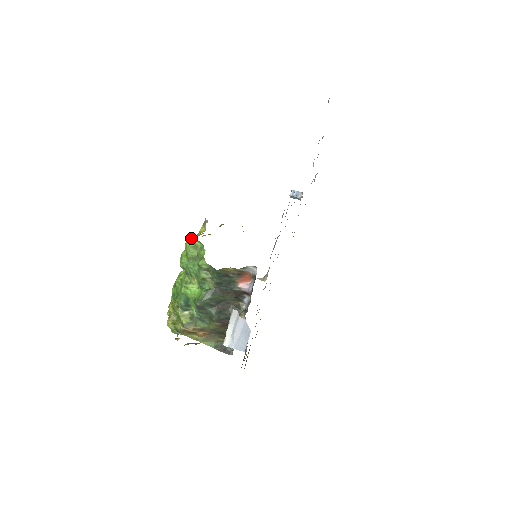
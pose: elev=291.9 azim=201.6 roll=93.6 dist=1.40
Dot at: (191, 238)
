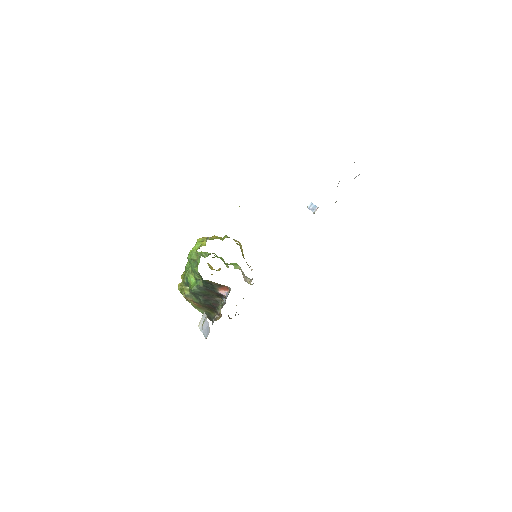
Dot at: (197, 244)
